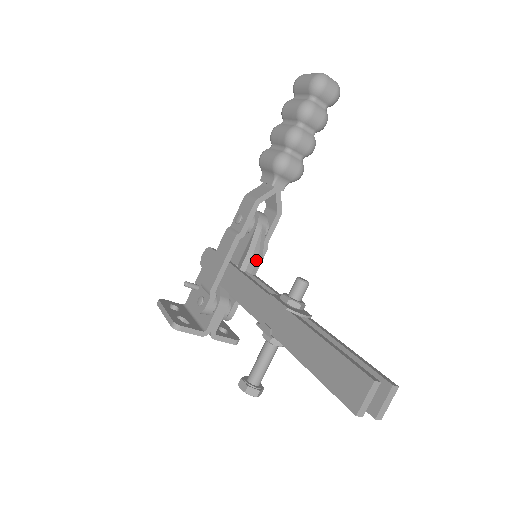
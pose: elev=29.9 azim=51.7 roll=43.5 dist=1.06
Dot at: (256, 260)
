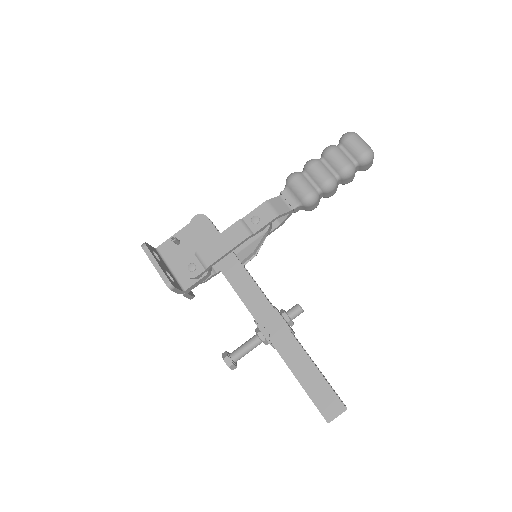
Dot at: (253, 257)
